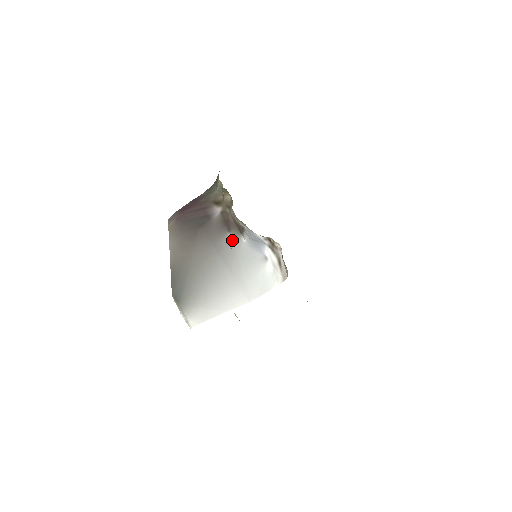
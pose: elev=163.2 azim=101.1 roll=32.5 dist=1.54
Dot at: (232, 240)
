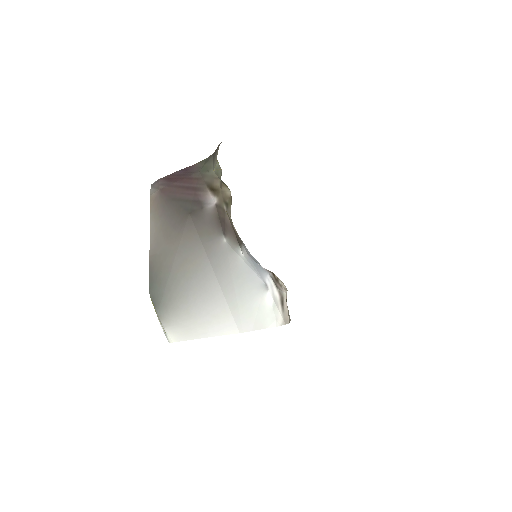
Dot at: (227, 247)
